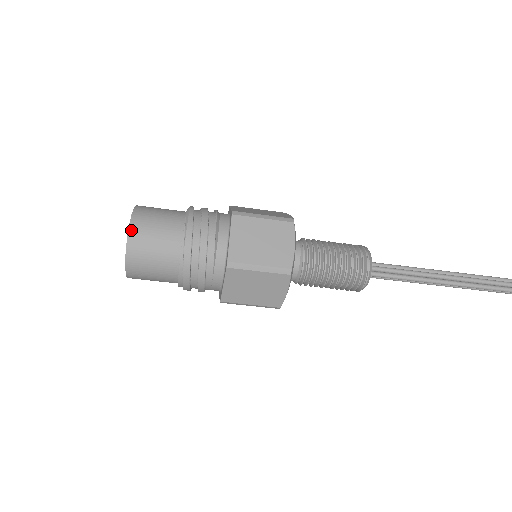
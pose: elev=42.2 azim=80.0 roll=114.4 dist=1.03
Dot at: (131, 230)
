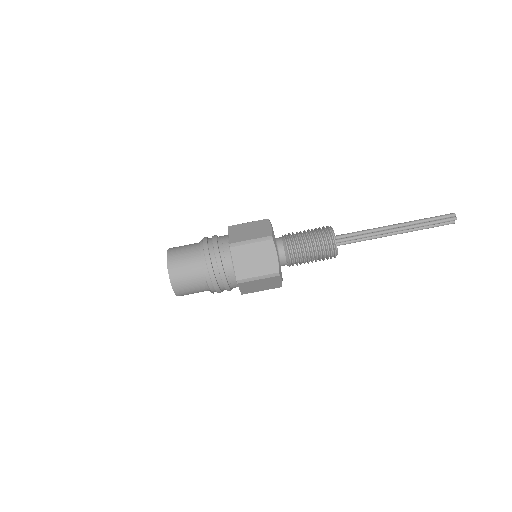
Dot at: occluded
